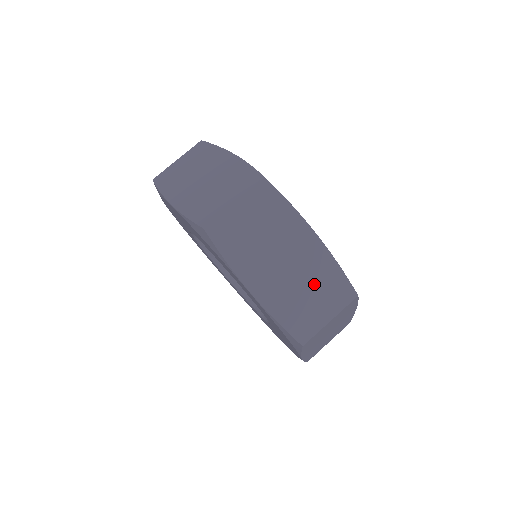
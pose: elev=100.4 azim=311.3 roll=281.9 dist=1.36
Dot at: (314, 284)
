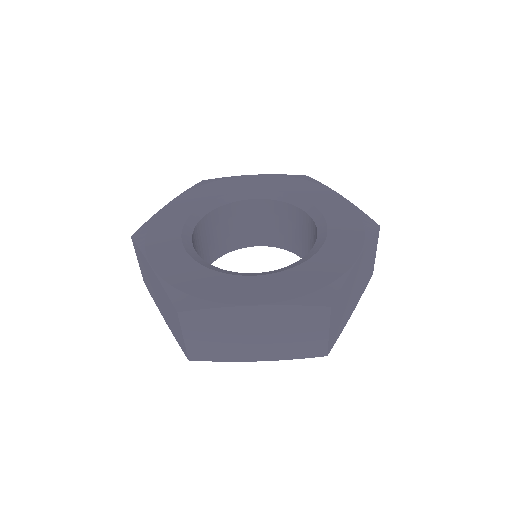
Dot at: (366, 263)
